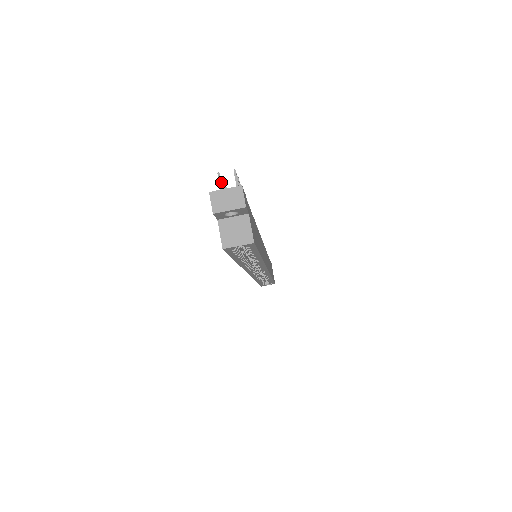
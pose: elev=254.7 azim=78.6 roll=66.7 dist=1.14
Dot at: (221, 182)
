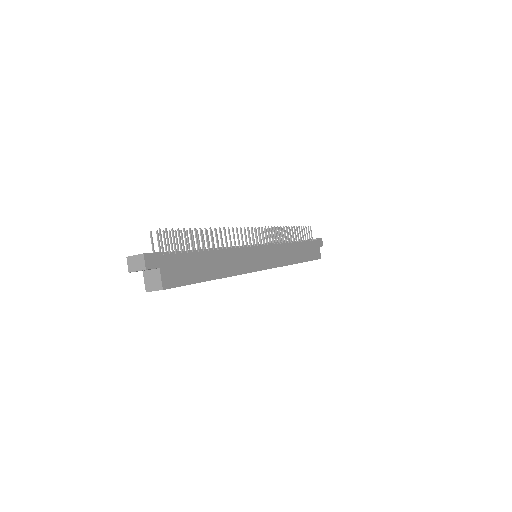
Dot at: (157, 235)
